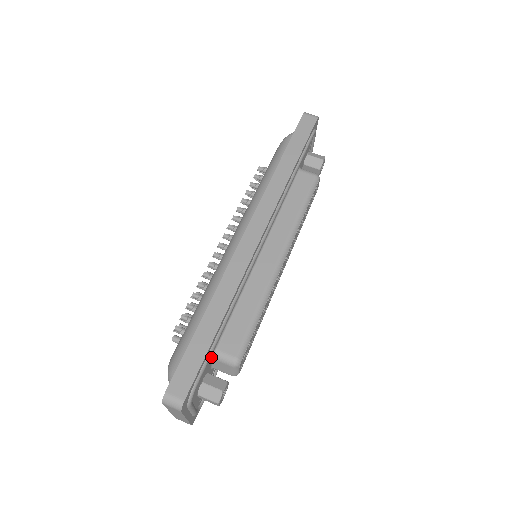
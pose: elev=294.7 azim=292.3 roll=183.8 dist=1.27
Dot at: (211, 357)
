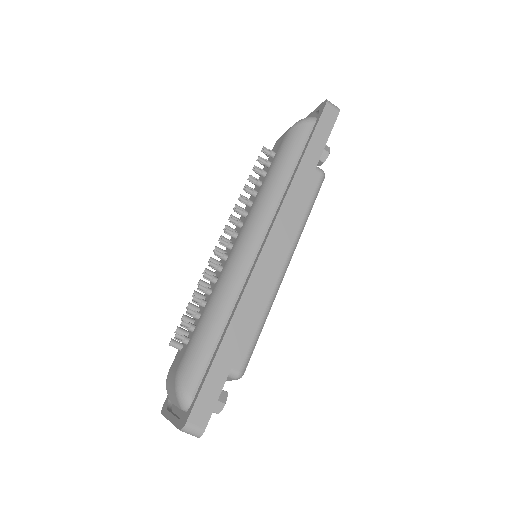
Dot at: occluded
